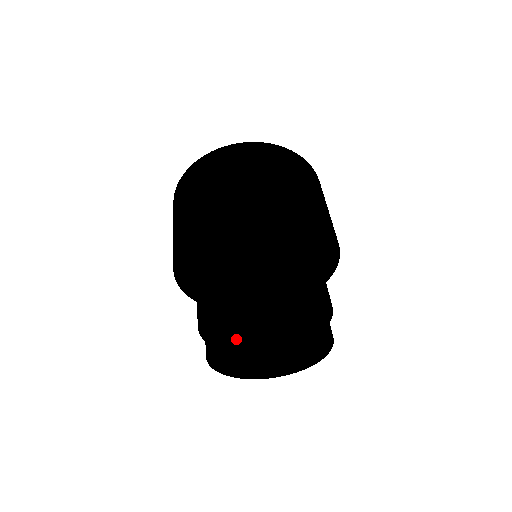
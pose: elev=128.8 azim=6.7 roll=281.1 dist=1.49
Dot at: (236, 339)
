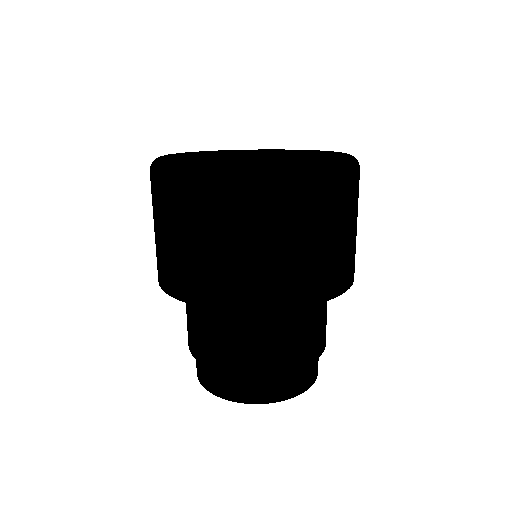
Dot at: occluded
